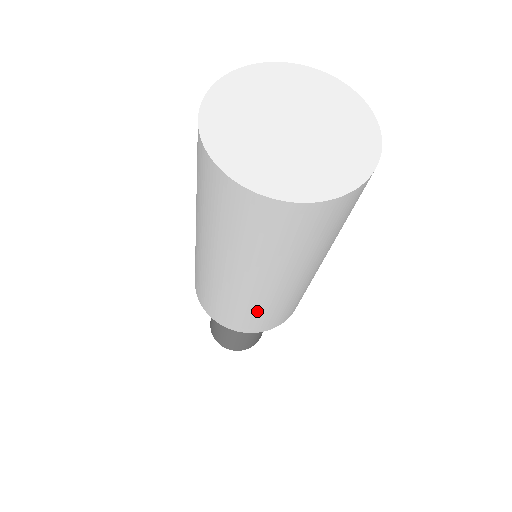
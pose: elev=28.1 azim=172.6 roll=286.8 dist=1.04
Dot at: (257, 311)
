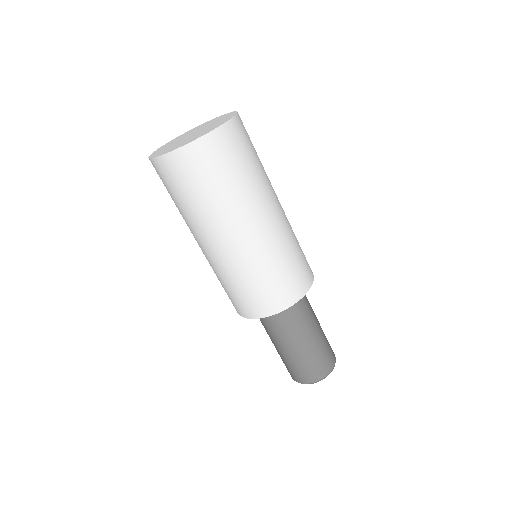
Dot at: (223, 280)
